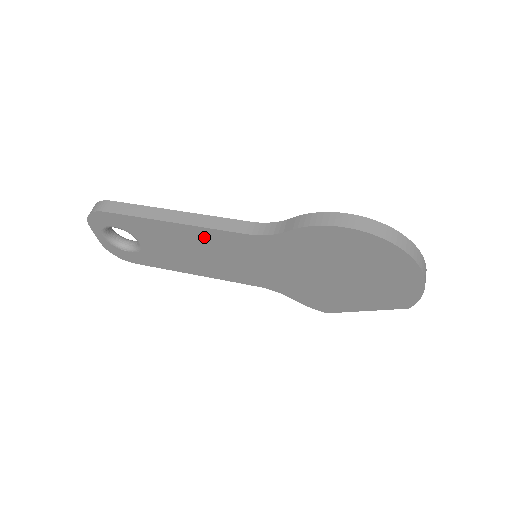
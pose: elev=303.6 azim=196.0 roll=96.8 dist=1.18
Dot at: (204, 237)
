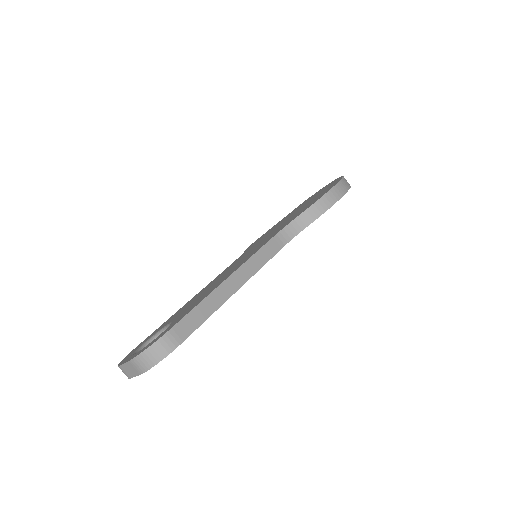
Dot at: occluded
